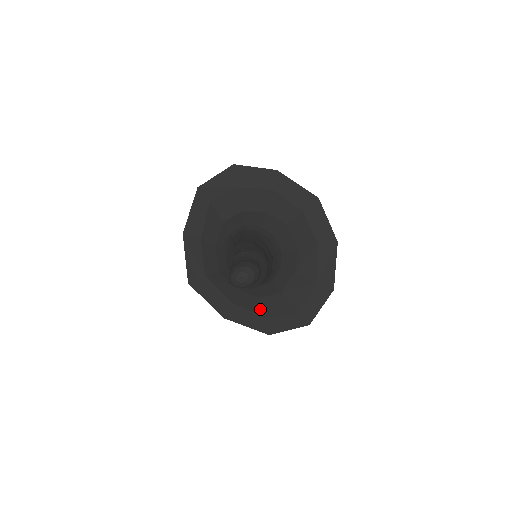
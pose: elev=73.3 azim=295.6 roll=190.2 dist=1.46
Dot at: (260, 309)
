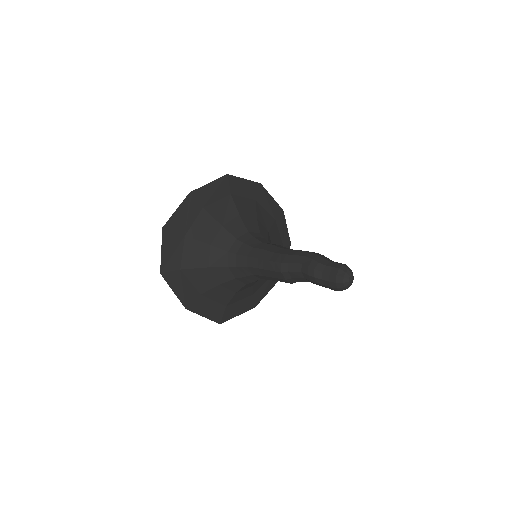
Dot at: occluded
